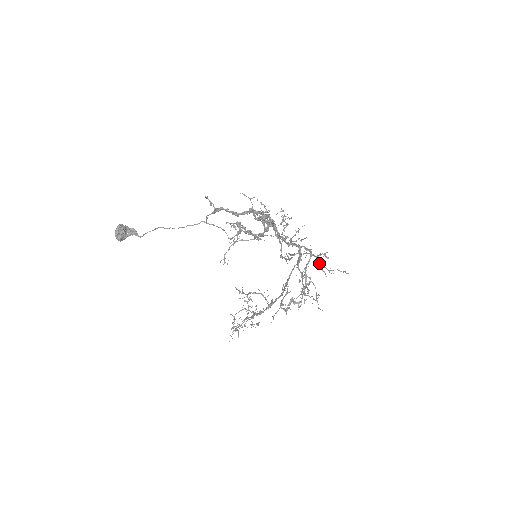
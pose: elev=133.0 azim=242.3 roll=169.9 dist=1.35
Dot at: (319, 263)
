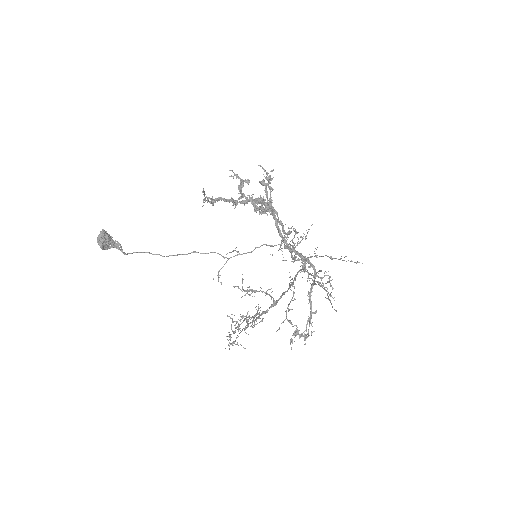
Dot at: occluded
